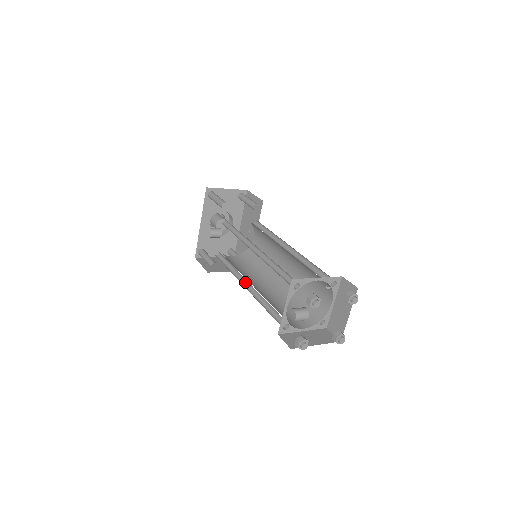
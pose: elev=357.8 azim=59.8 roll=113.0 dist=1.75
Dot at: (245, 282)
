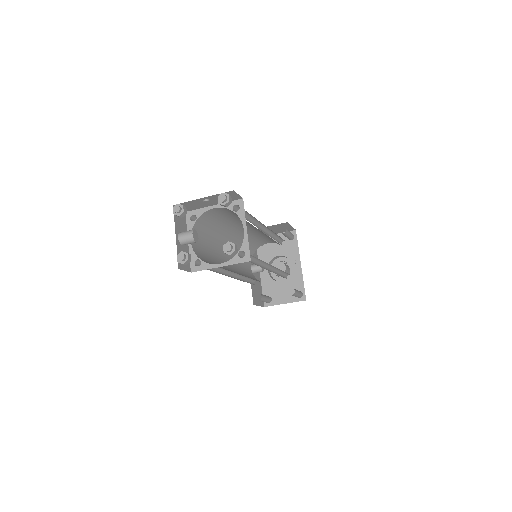
Dot at: occluded
